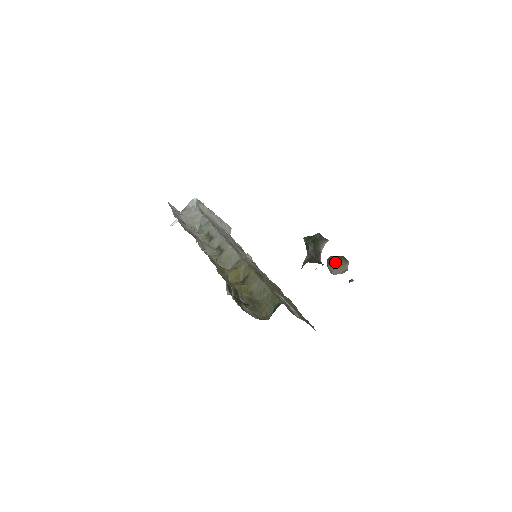
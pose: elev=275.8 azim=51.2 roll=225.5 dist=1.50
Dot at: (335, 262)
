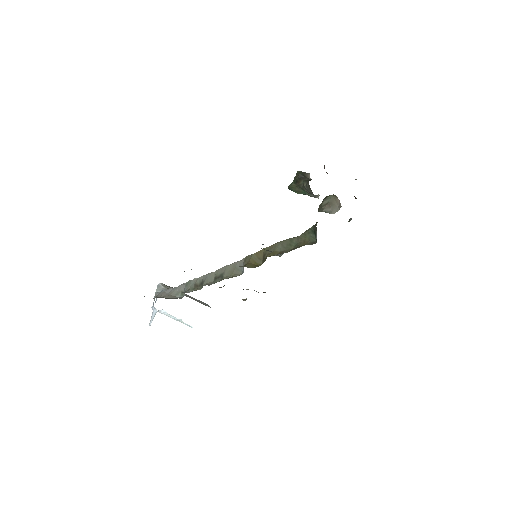
Dot at: (327, 202)
